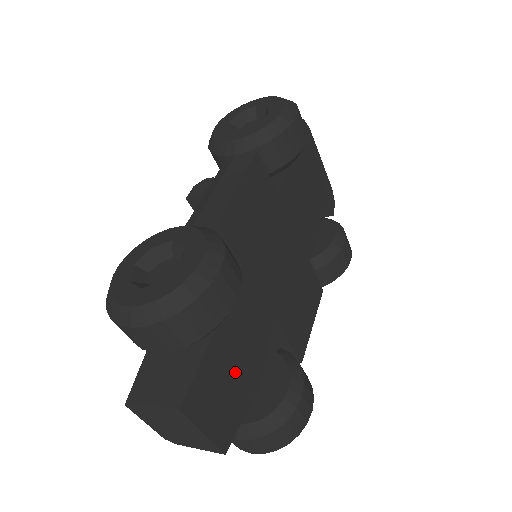
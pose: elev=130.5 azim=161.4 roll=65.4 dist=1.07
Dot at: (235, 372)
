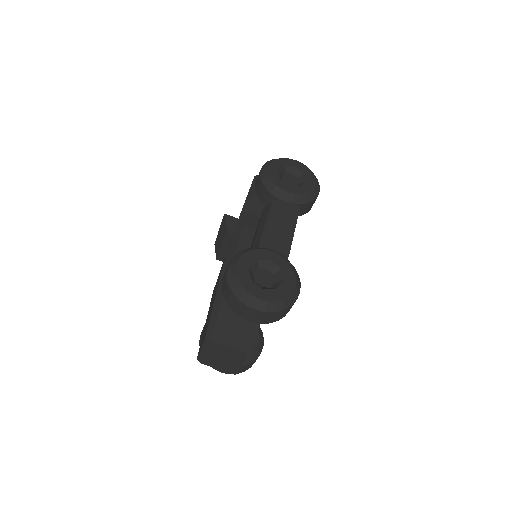
Dot at: occluded
